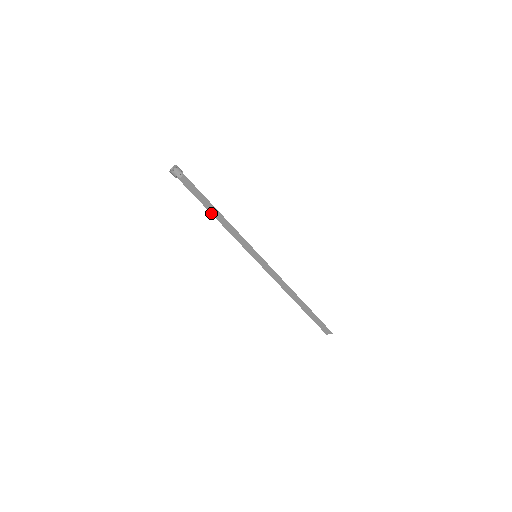
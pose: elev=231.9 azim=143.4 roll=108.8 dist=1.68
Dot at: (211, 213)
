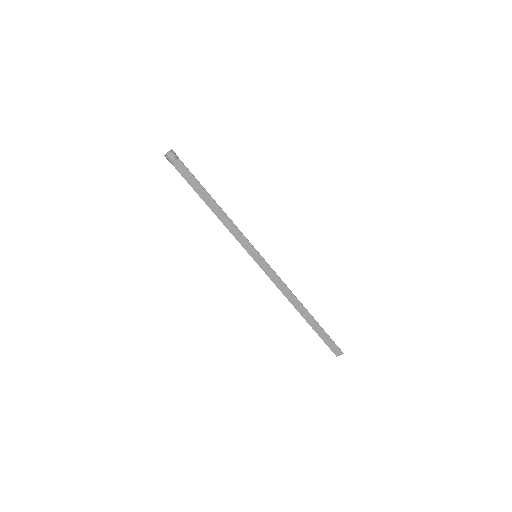
Dot at: (207, 205)
